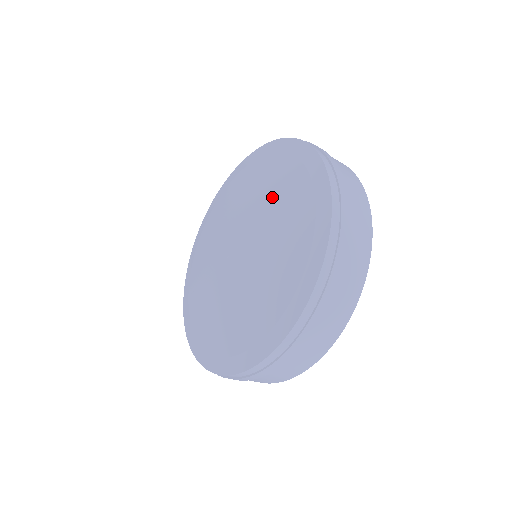
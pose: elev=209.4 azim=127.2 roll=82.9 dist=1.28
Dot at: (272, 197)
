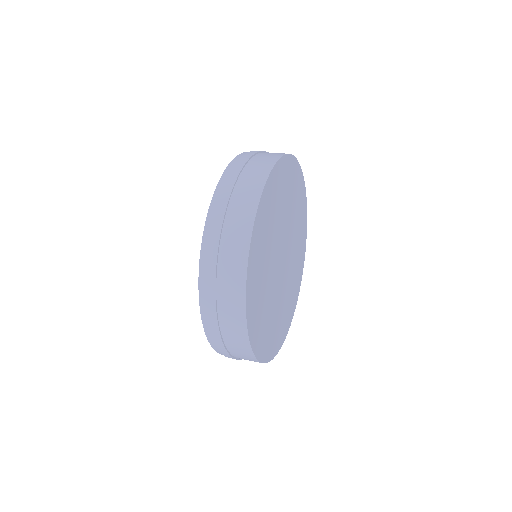
Dot at: occluded
